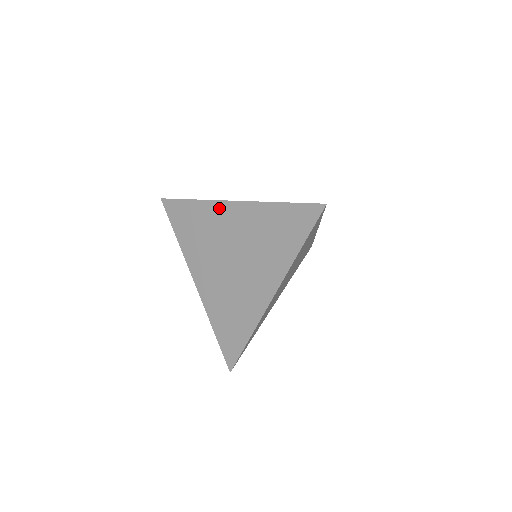
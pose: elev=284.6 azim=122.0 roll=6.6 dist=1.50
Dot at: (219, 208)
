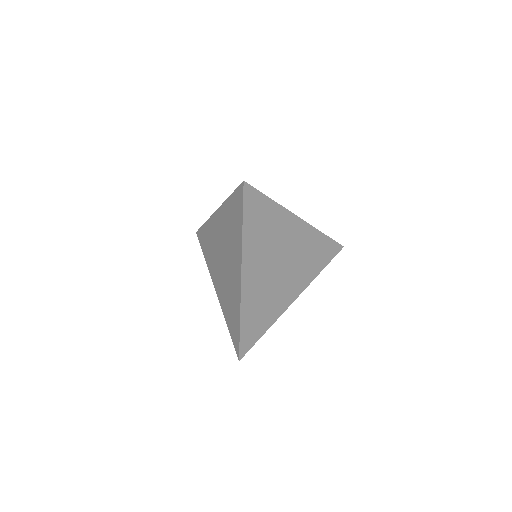
Dot at: (213, 221)
